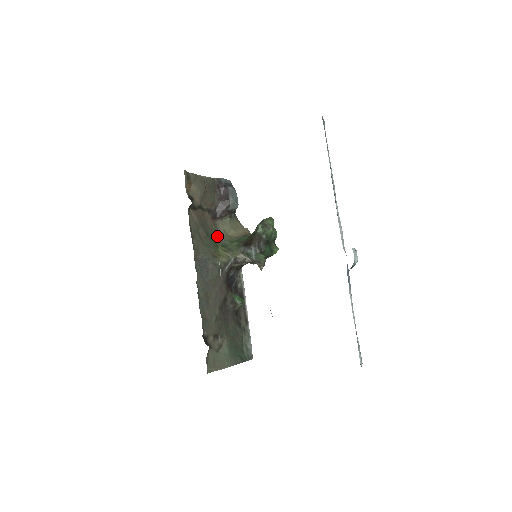
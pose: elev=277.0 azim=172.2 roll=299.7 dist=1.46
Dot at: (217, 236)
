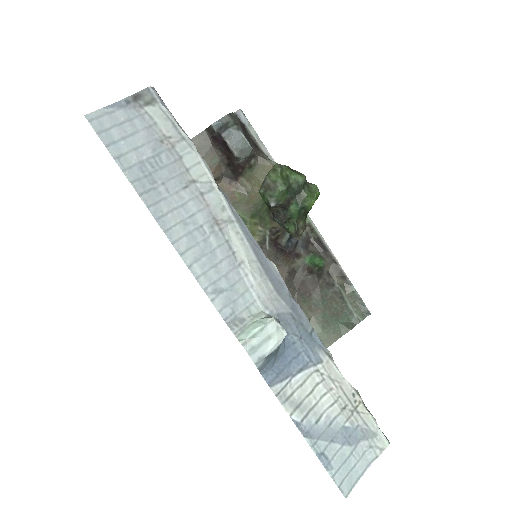
Dot at: (244, 204)
